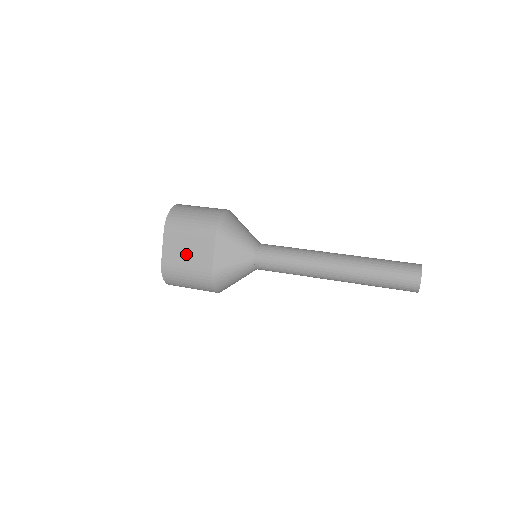
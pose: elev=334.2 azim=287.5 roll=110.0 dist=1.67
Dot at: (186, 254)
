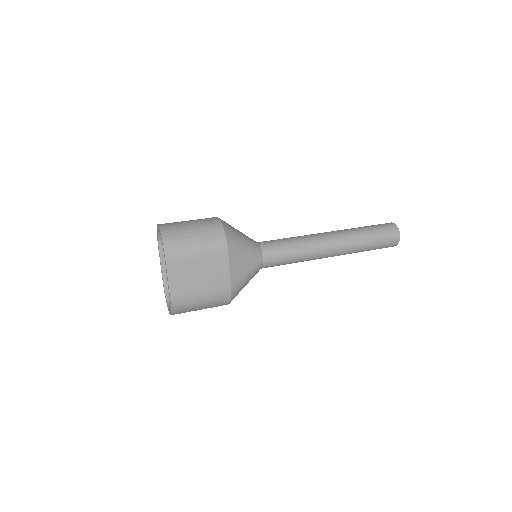
Dot at: (198, 280)
